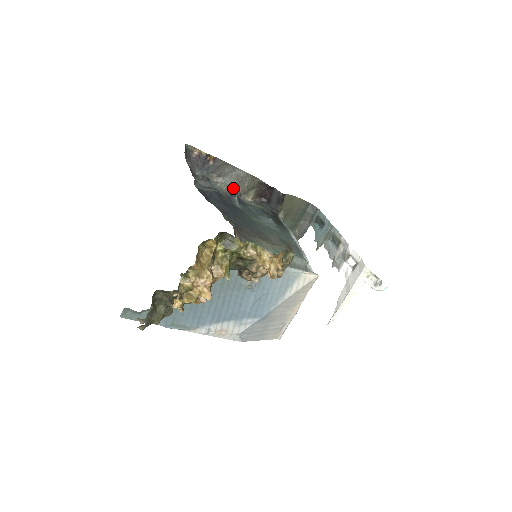
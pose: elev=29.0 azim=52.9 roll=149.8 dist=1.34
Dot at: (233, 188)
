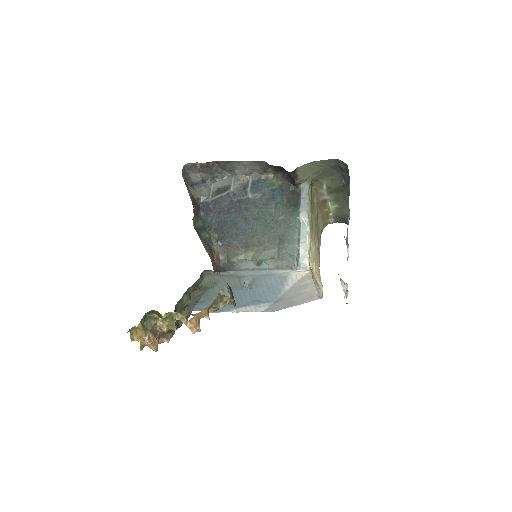
Dot at: (246, 177)
